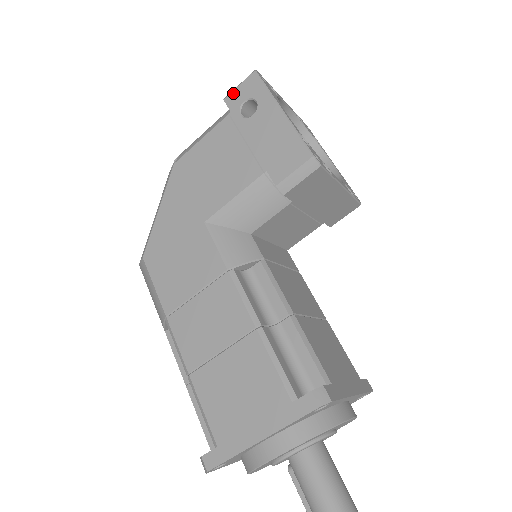
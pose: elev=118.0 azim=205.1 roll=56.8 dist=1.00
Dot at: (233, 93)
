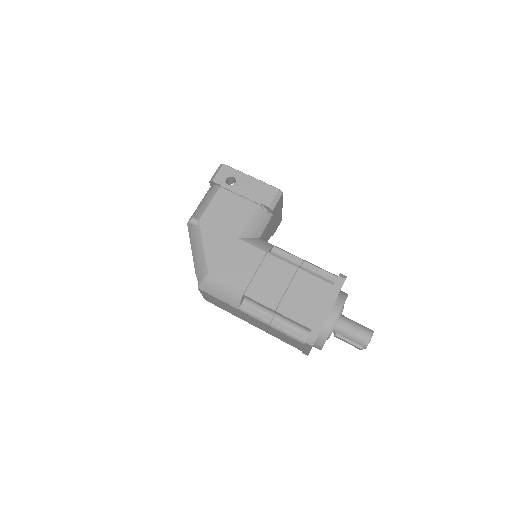
Dot at: (217, 177)
